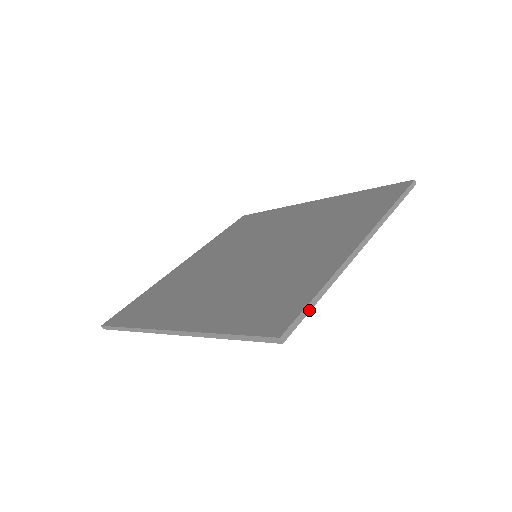
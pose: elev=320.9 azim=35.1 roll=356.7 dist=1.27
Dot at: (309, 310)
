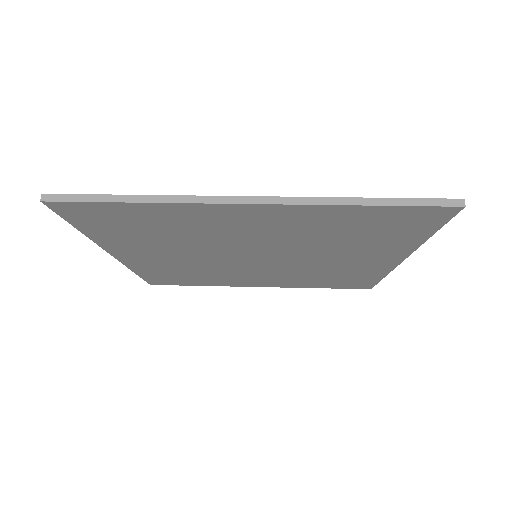
Dot at: (99, 200)
